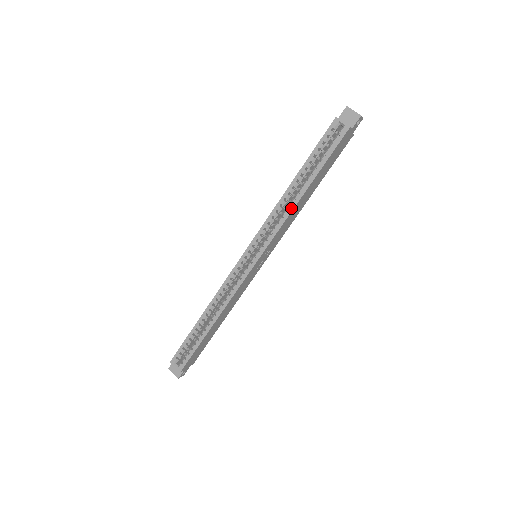
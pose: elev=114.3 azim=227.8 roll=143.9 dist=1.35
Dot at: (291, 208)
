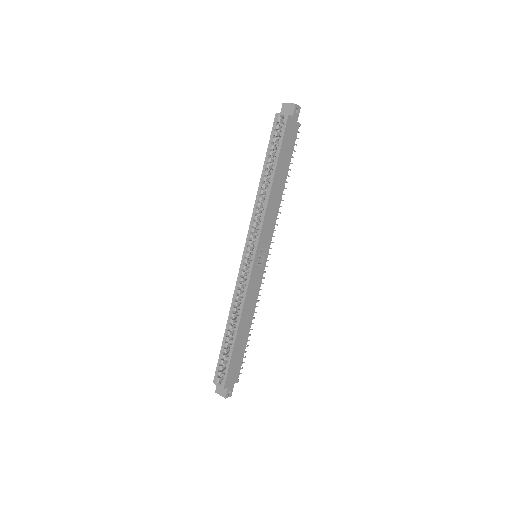
Dot at: (266, 200)
